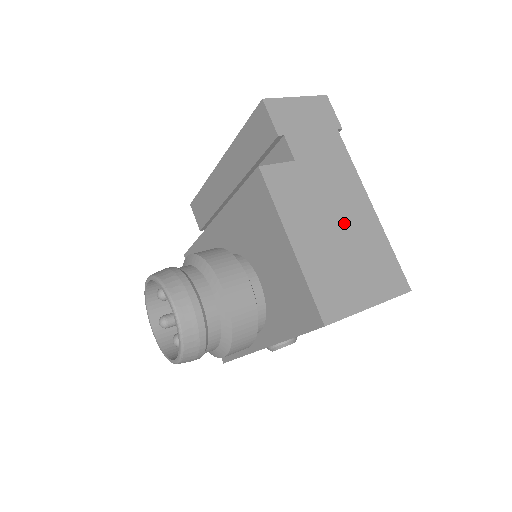
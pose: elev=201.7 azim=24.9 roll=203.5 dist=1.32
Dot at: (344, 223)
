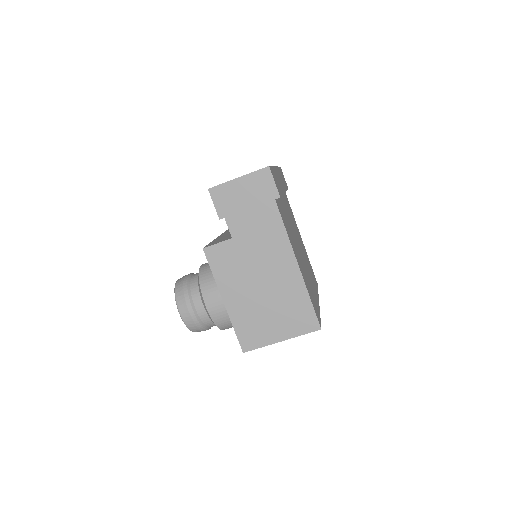
Dot at: (269, 282)
